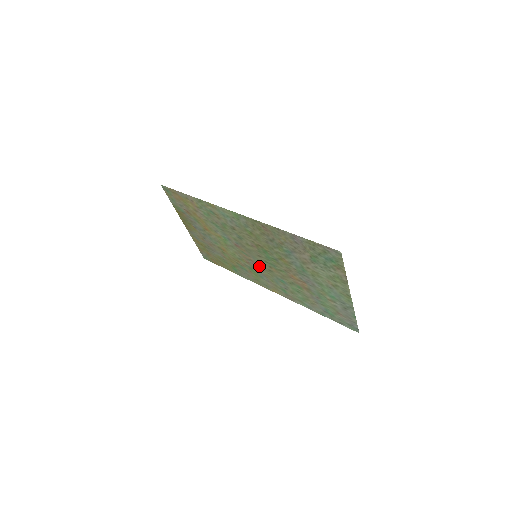
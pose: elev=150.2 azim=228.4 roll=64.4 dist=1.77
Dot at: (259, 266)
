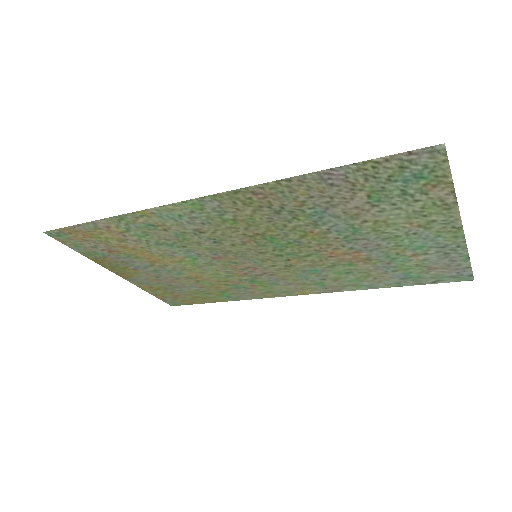
Dot at: (266, 269)
